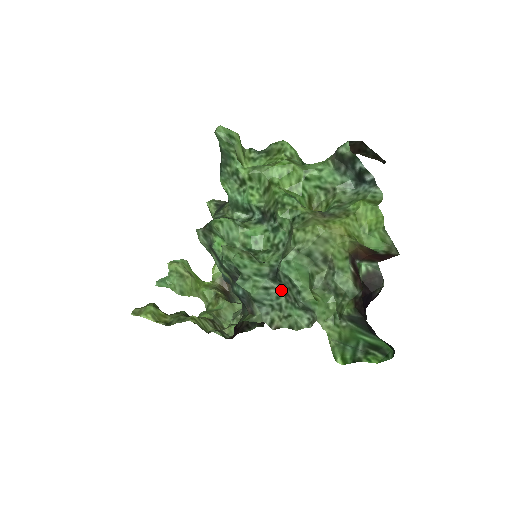
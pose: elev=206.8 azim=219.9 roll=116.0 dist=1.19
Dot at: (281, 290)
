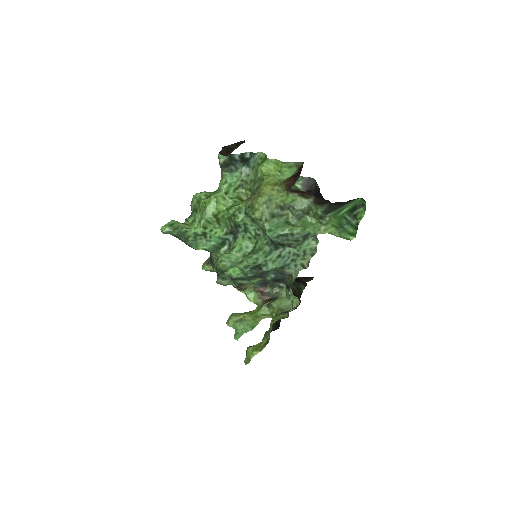
Dot at: (286, 248)
